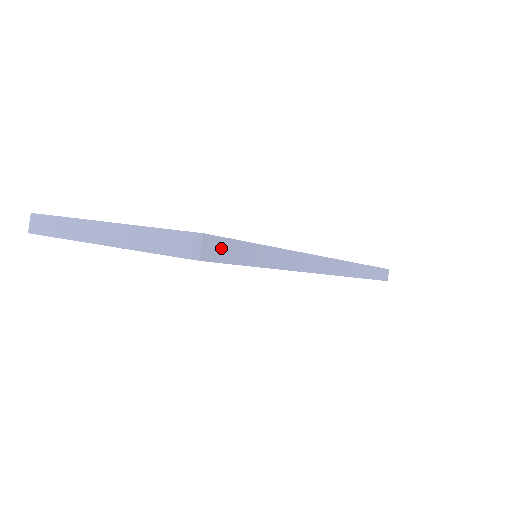
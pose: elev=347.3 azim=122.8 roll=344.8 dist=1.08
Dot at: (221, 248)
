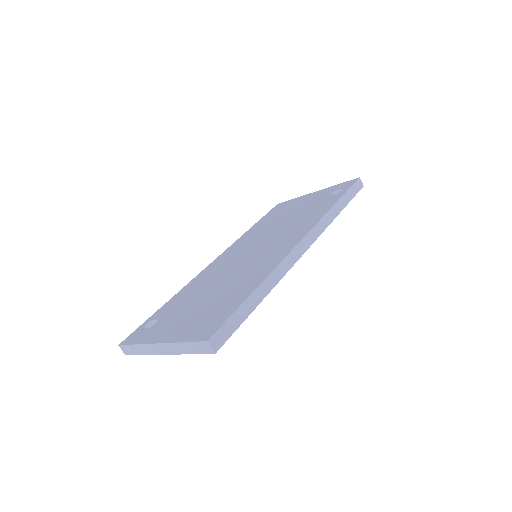
Dot at: (222, 334)
